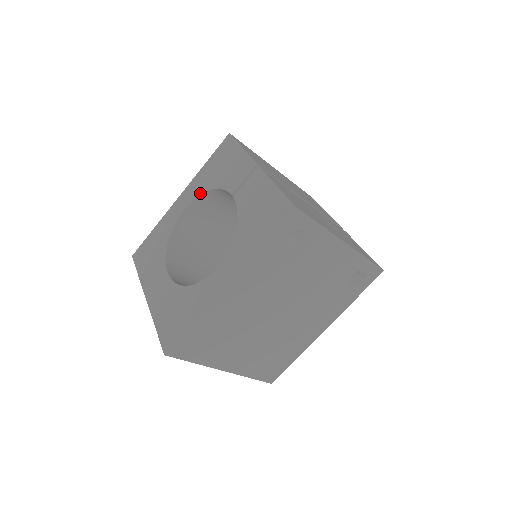
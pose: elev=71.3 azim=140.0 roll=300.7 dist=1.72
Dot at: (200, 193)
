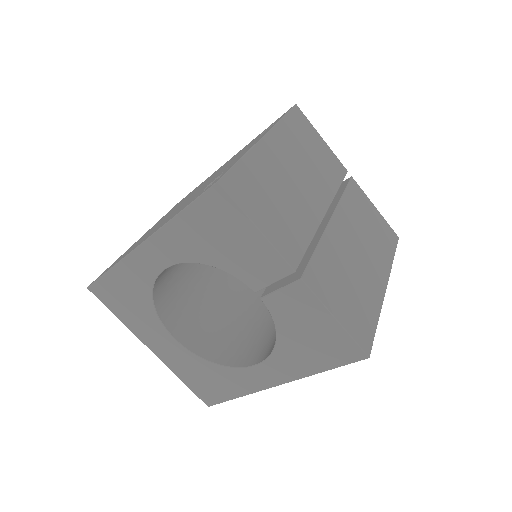
Dot at: (189, 262)
